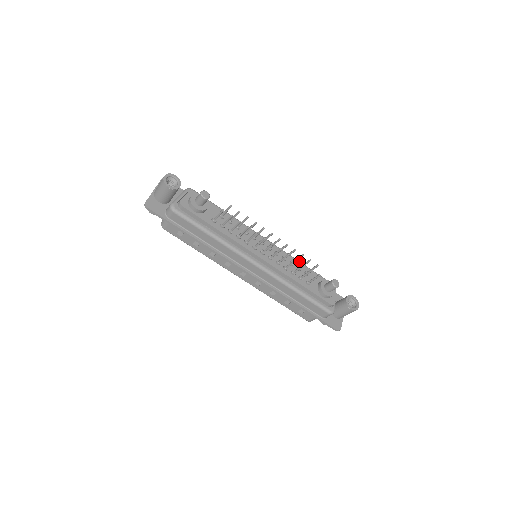
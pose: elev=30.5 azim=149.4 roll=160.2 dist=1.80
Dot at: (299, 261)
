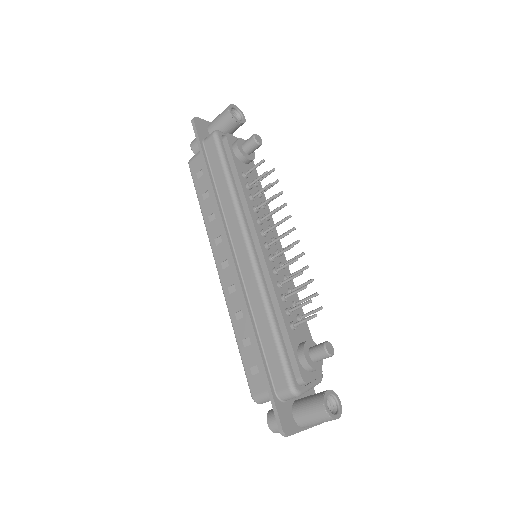
Dot at: occluded
